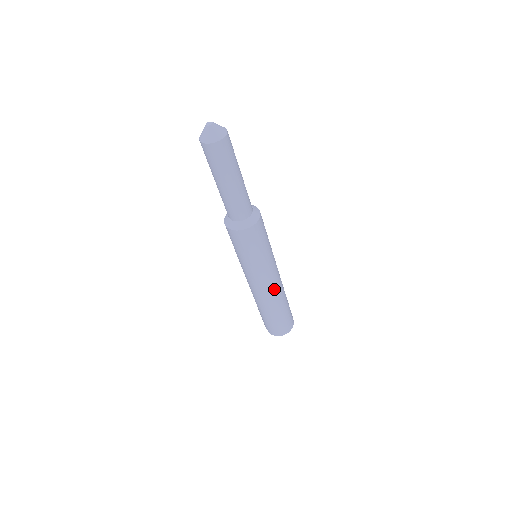
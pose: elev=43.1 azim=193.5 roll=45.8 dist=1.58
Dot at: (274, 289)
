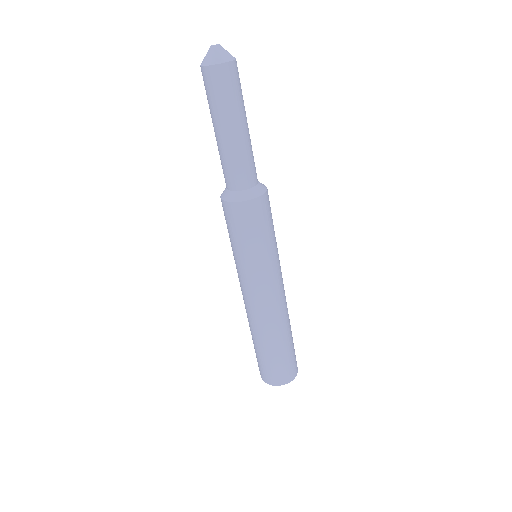
Dot at: (265, 310)
